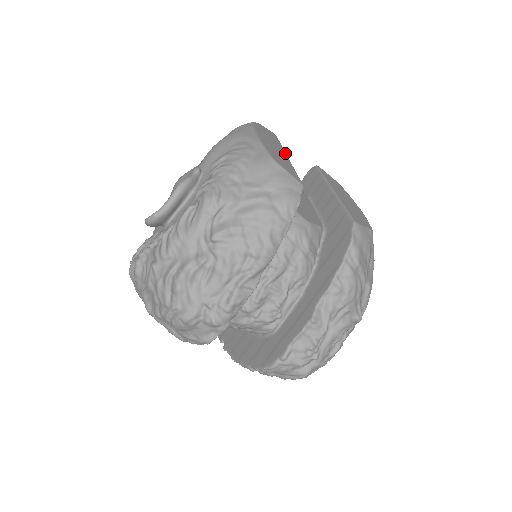
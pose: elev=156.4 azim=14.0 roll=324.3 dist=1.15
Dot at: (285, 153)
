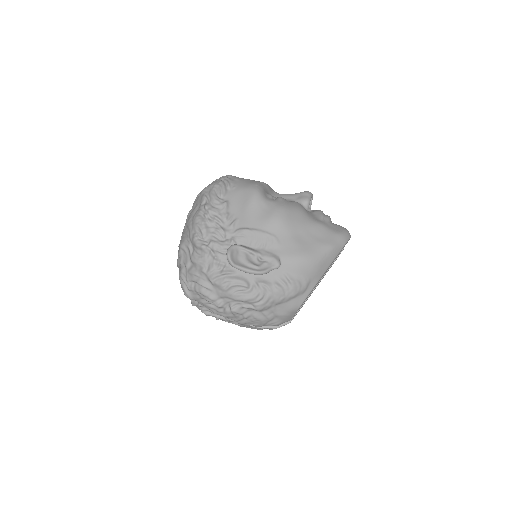
Dot at: occluded
